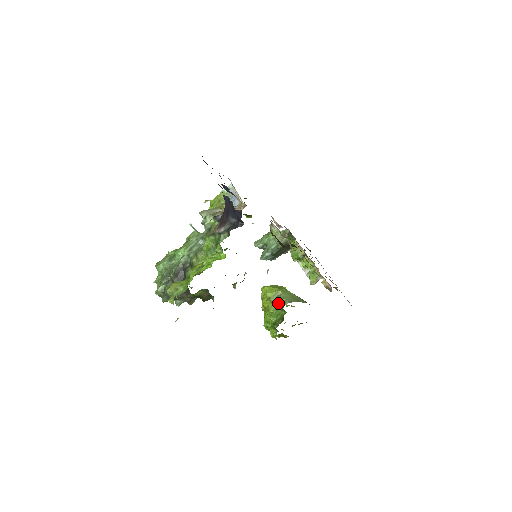
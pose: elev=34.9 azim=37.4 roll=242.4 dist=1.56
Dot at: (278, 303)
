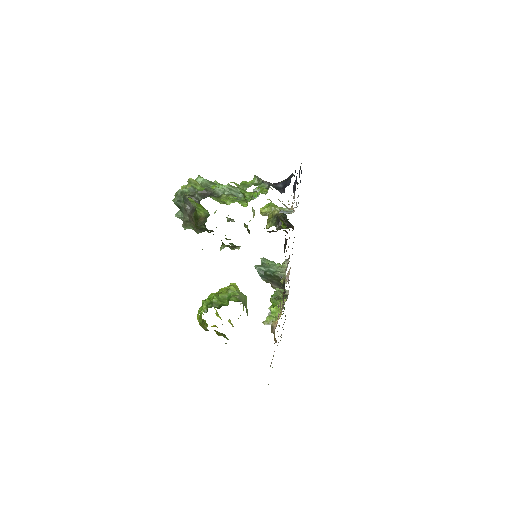
Dot at: (232, 292)
